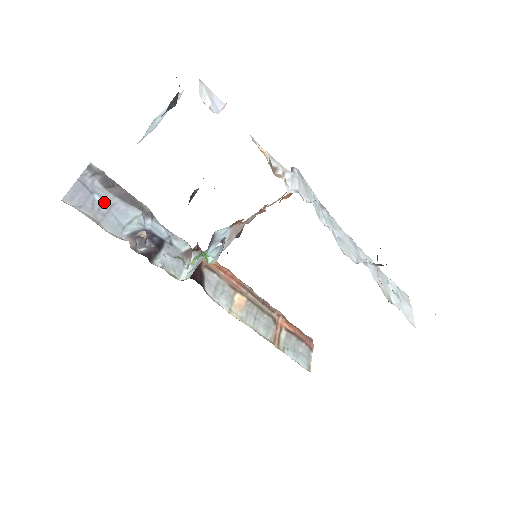
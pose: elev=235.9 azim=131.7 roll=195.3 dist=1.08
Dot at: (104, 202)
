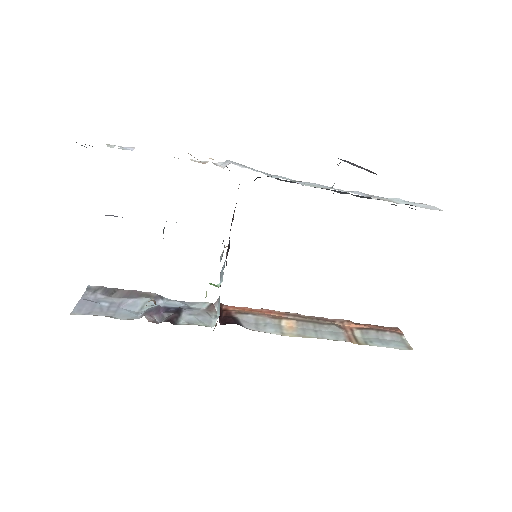
Dot at: (111, 304)
